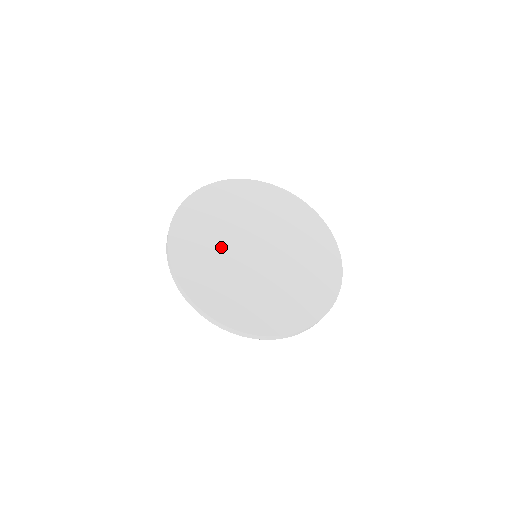
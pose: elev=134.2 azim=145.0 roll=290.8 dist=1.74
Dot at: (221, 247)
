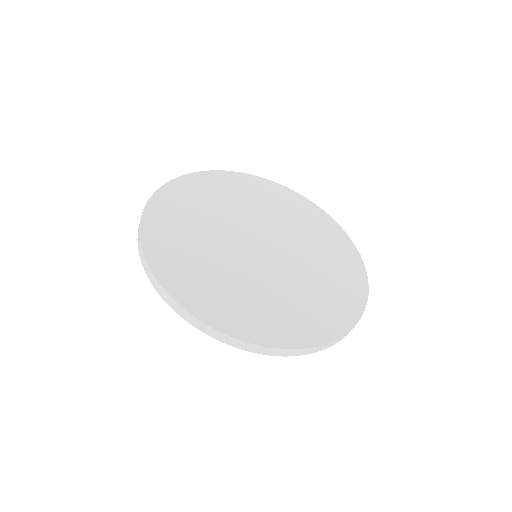
Dot at: (227, 266)
